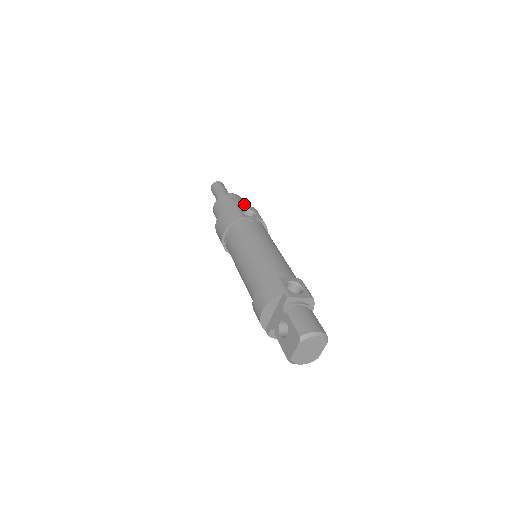
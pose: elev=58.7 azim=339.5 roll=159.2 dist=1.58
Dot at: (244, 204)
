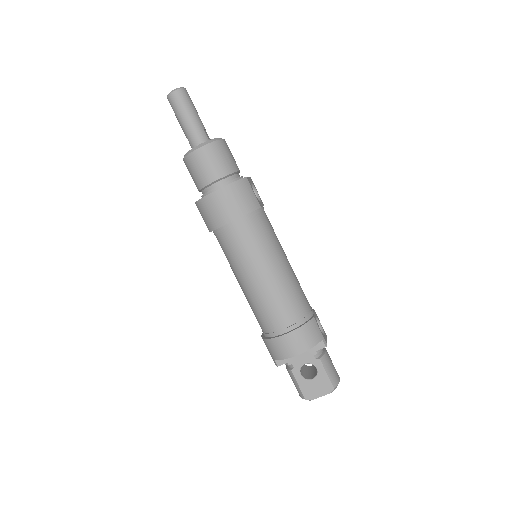
Dot at: occluded
